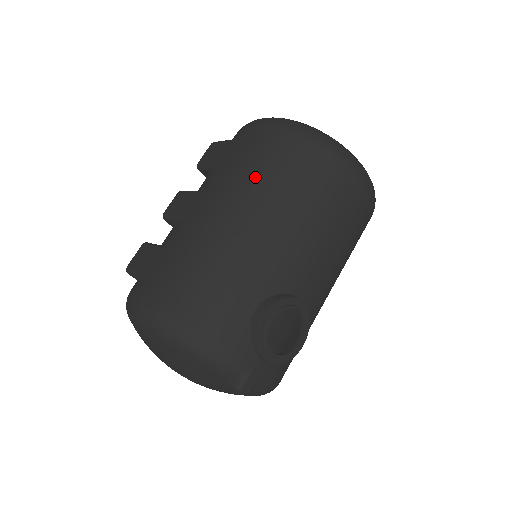
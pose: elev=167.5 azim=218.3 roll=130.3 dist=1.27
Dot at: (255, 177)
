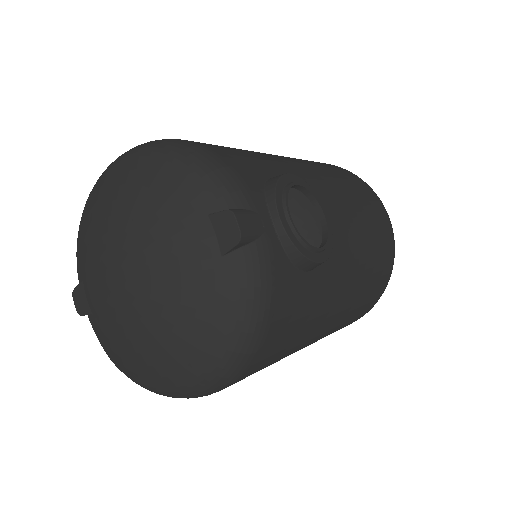
Dot at: occluded
